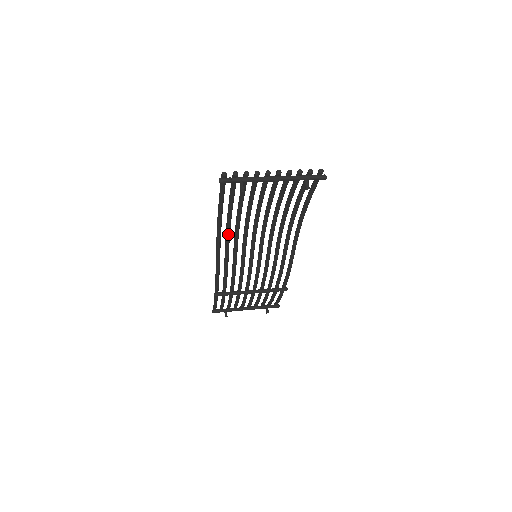
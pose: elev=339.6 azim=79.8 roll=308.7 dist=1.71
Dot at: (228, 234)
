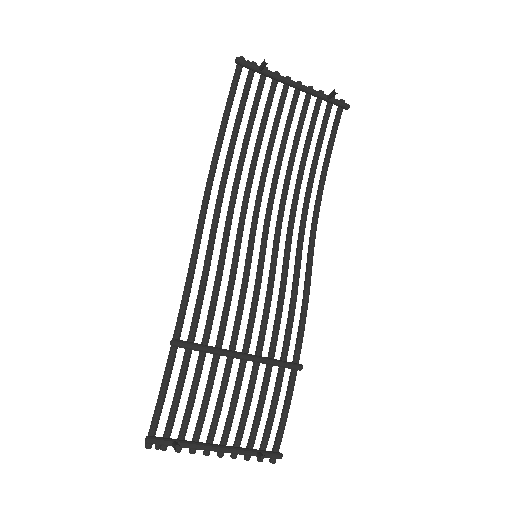
Dot at: (222, 191)
